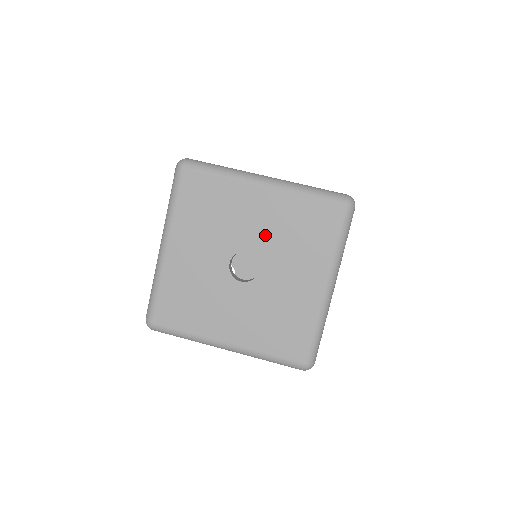
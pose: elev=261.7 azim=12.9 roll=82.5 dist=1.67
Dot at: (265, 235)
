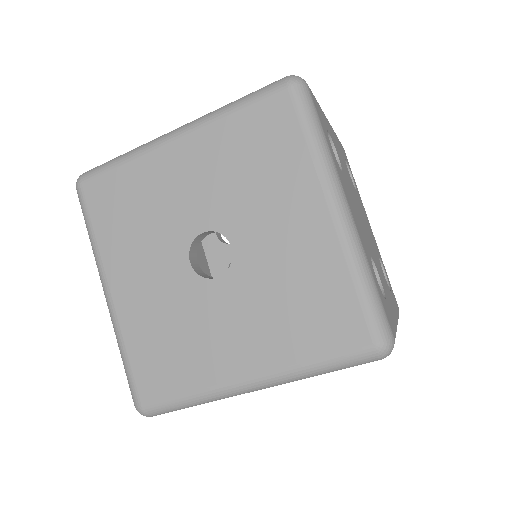
Dot at: (212, 196)
